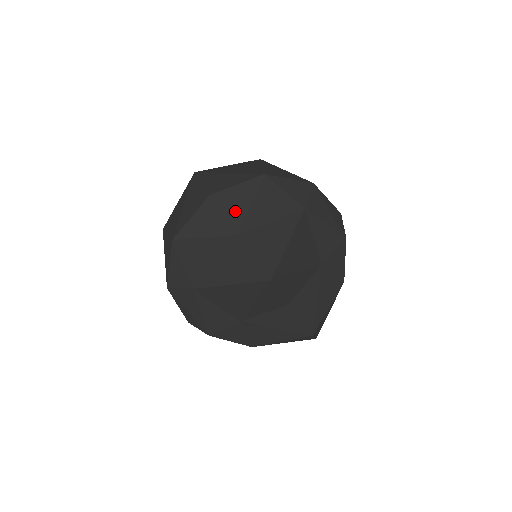
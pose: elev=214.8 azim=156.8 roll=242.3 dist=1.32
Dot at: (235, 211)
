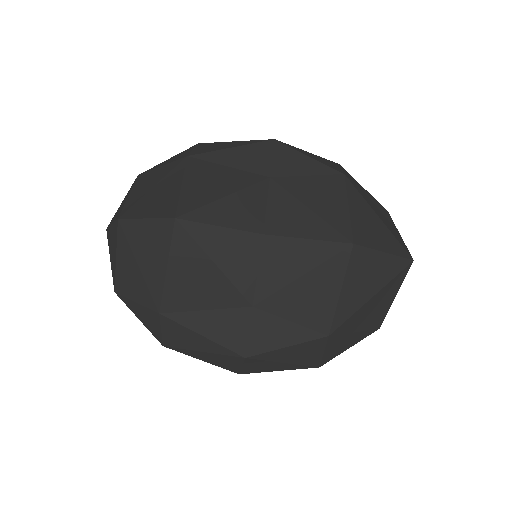
Dot at: (119, 212)
